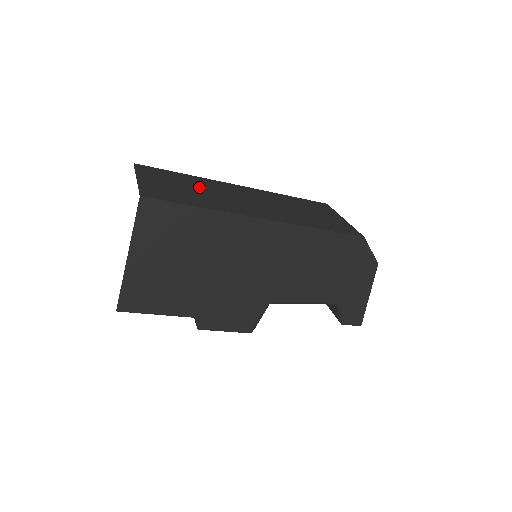
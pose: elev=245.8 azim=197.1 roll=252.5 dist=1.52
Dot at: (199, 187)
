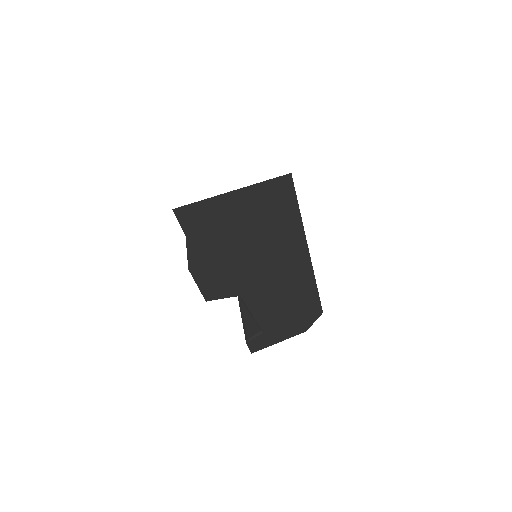
Dot at: occluded
